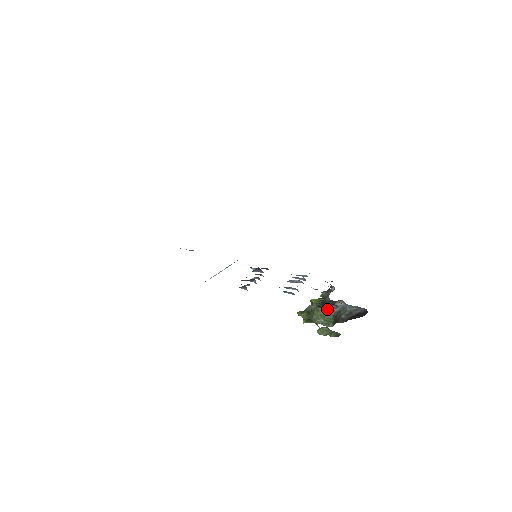
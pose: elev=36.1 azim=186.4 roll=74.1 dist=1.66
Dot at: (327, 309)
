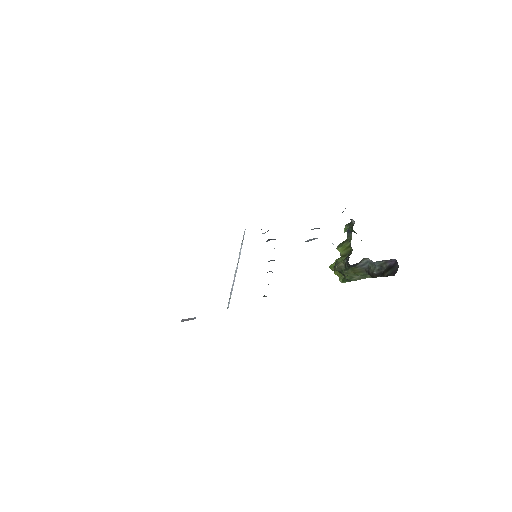
Dot at: (356, 269)
